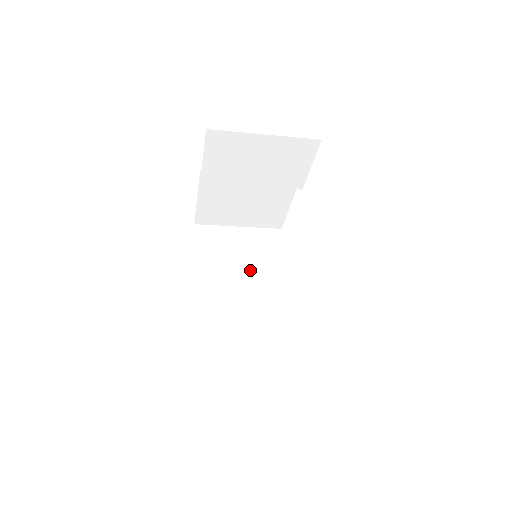
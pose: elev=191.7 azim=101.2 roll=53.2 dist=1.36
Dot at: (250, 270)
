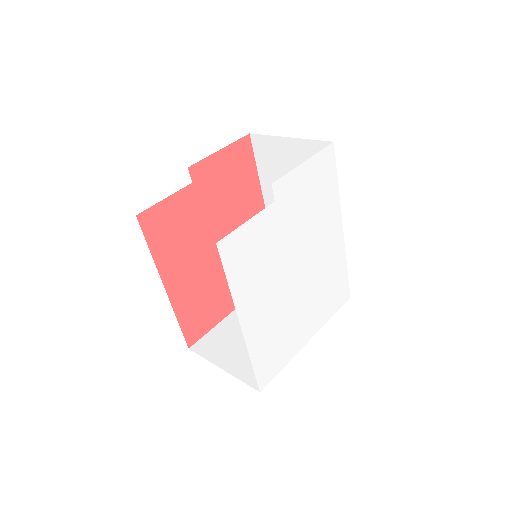
Dot at: occluded
